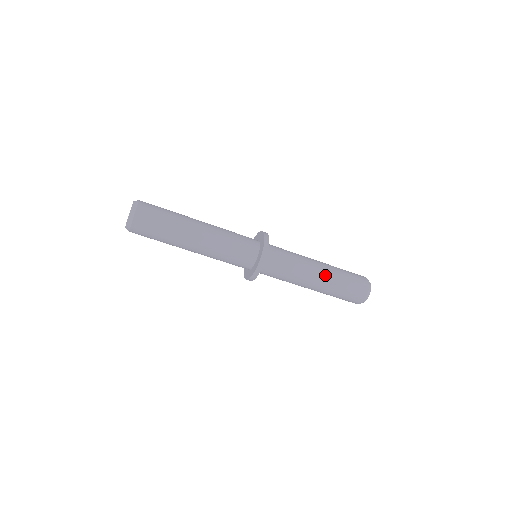
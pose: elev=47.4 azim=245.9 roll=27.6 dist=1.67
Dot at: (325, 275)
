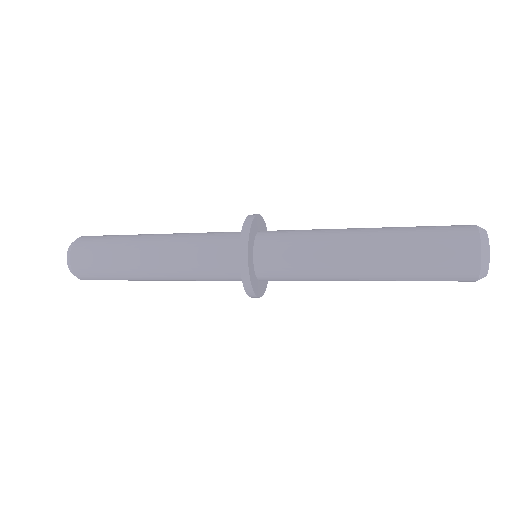
Dot at: (375, 276)
